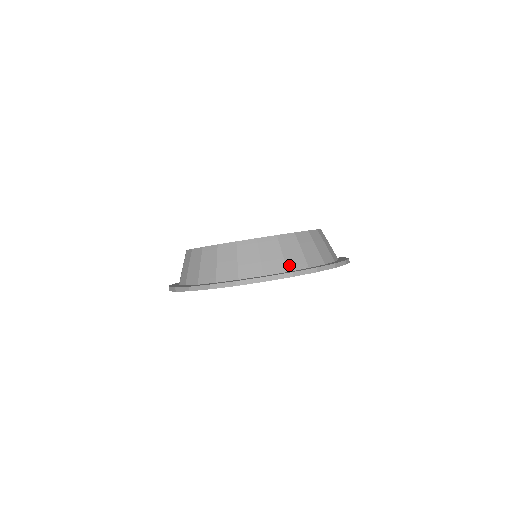
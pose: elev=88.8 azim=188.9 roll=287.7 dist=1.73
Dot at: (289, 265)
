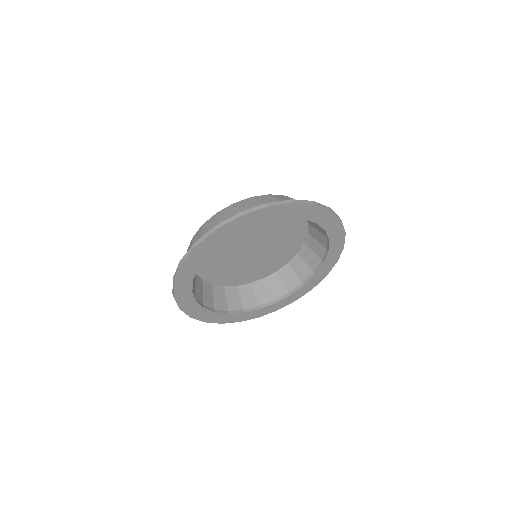
Dot at: occluded
